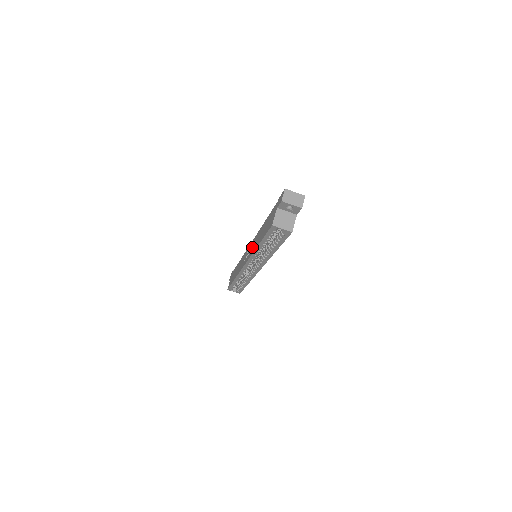
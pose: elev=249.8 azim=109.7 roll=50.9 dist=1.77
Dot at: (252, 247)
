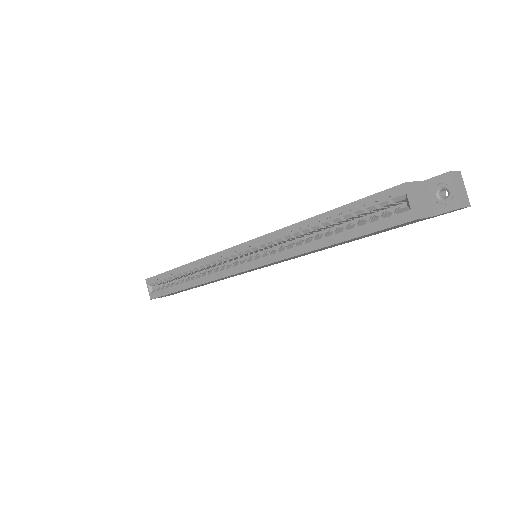
Dot at: occluded
